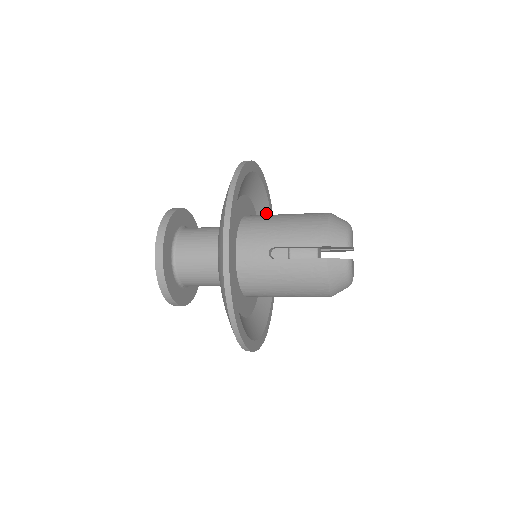
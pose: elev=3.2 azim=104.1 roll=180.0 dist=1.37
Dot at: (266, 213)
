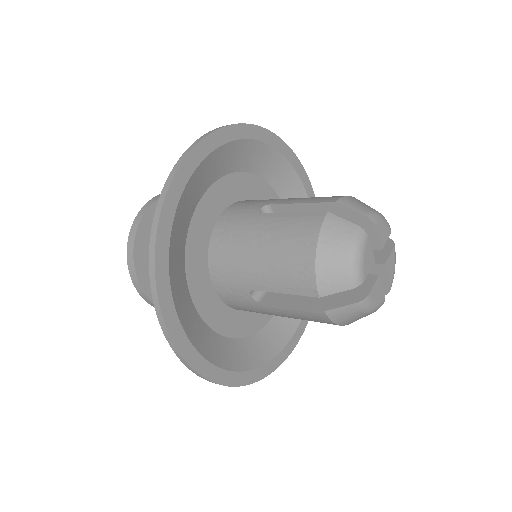
Dot at: occluded
